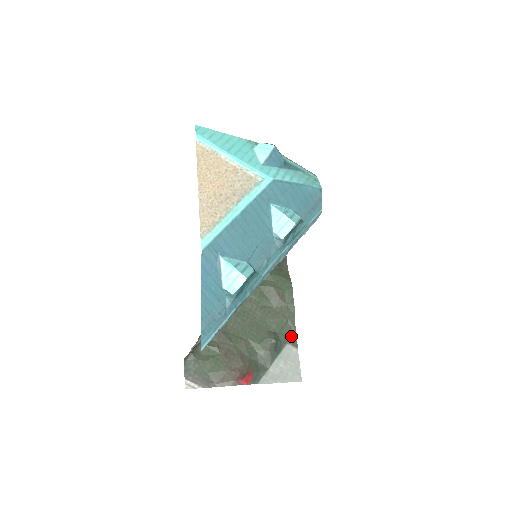
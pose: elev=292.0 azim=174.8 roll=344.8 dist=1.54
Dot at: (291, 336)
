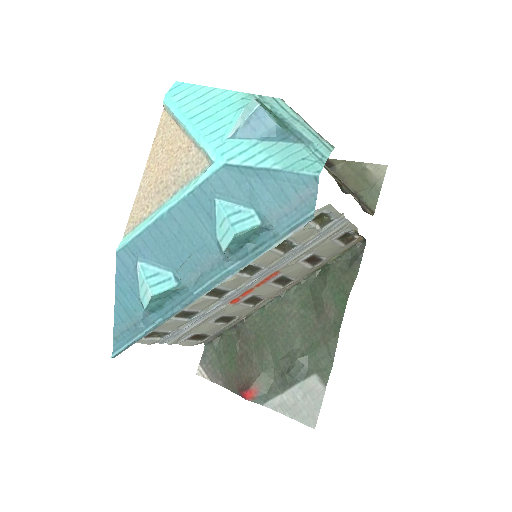
Dot at: (325, 366)
